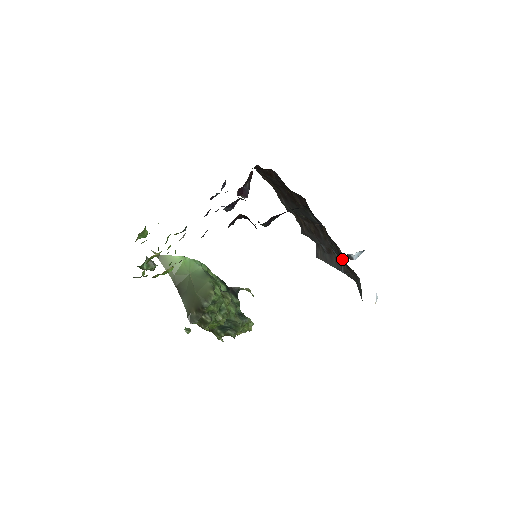
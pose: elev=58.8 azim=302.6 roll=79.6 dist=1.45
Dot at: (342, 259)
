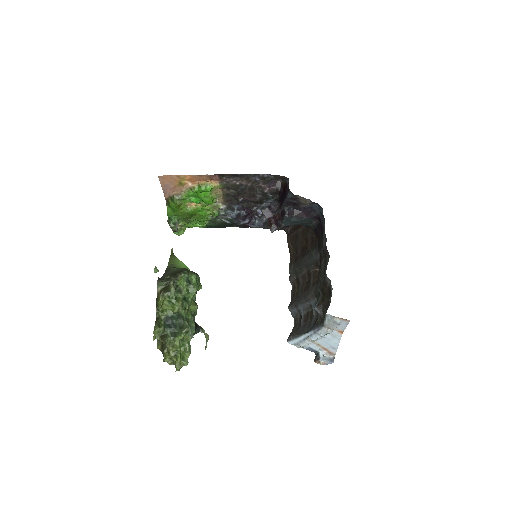
Dot at: occluded
